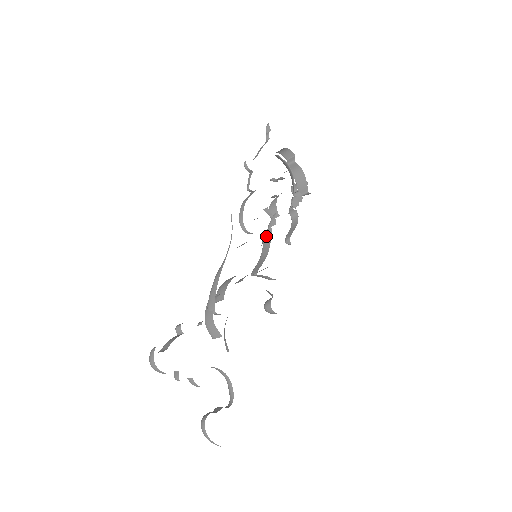
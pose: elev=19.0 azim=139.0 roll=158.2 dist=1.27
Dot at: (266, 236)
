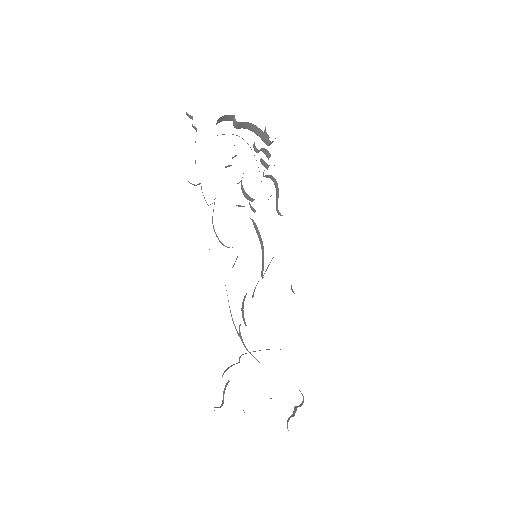
Dot at: (255, 228)
